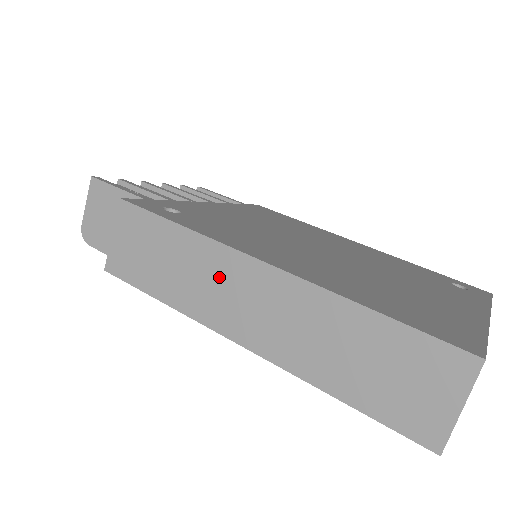
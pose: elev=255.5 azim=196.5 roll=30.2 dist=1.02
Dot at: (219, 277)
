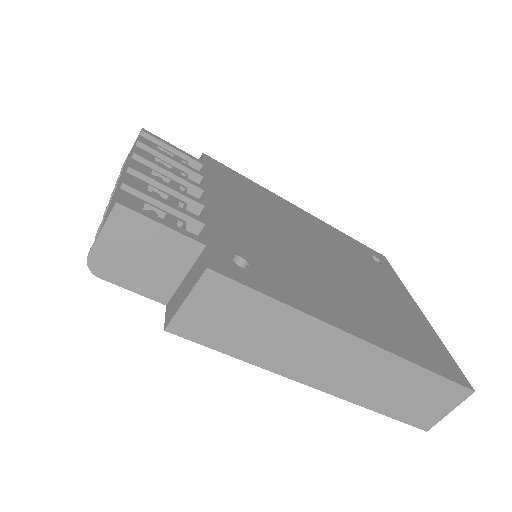
Dot at: (312, 345)
